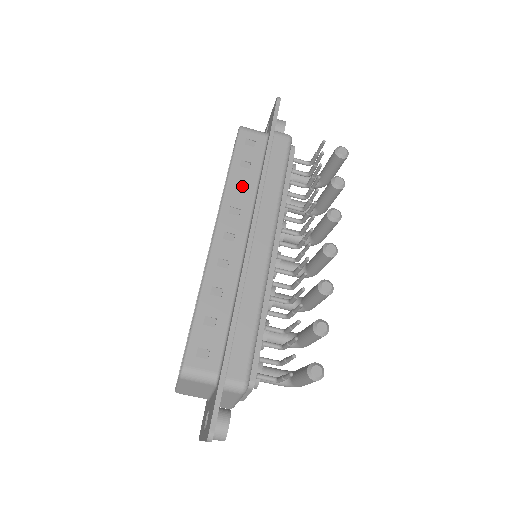
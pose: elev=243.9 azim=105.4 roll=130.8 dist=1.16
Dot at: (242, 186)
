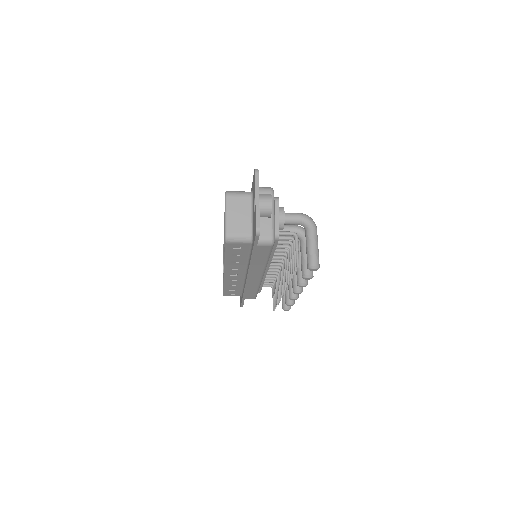
Dot at: (237, 261)
